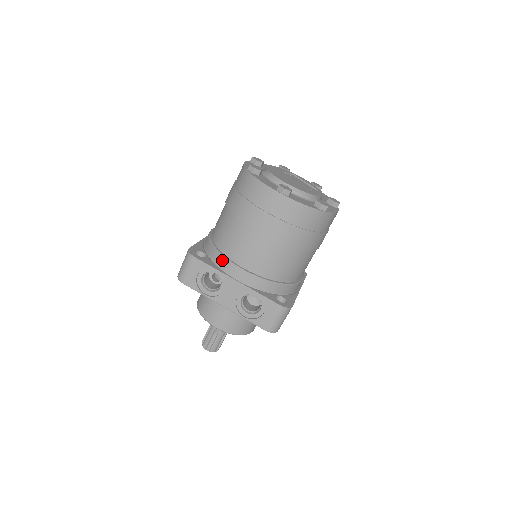
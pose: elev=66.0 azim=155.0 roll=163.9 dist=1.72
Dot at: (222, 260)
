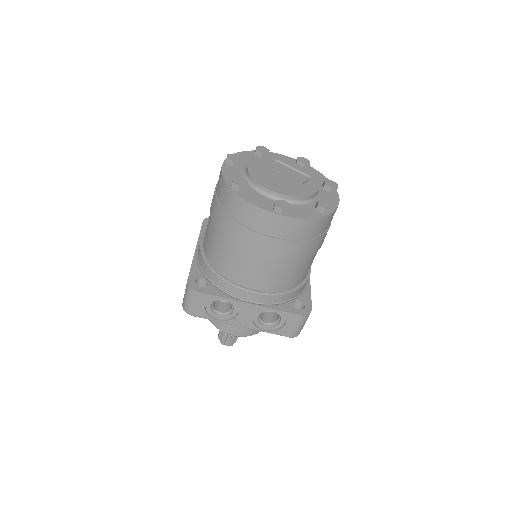
Dot at: (228, 286)
